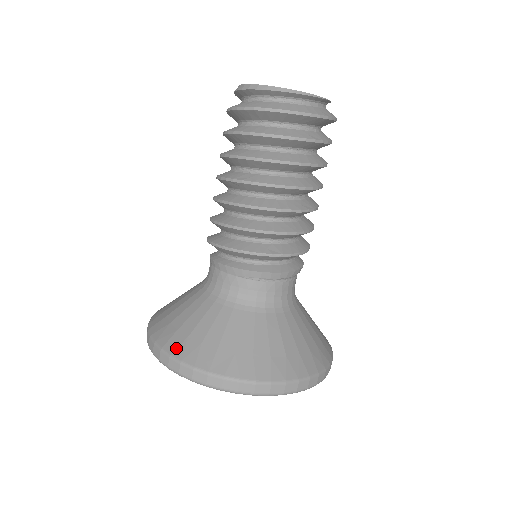
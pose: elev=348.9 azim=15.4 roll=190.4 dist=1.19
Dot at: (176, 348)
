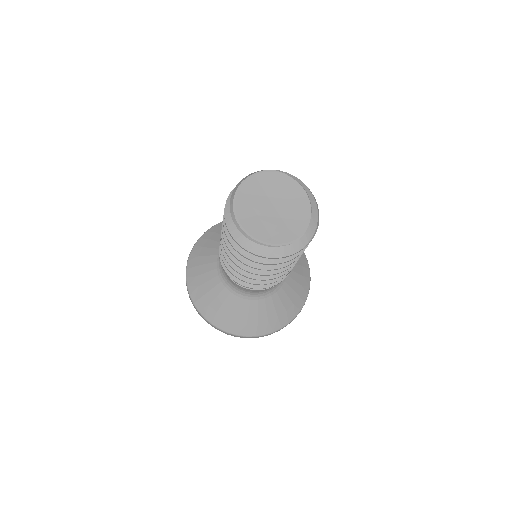
Dot at: (190, 277)
